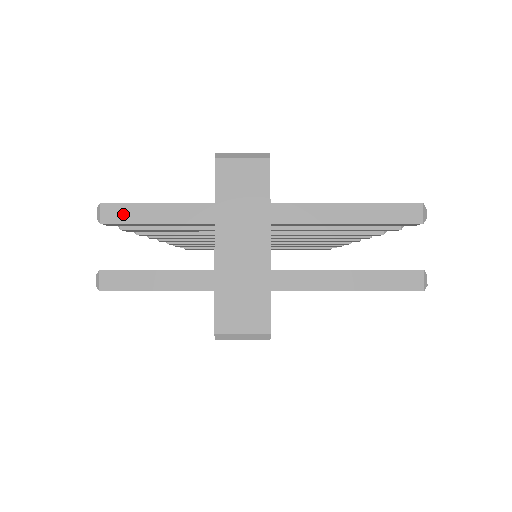
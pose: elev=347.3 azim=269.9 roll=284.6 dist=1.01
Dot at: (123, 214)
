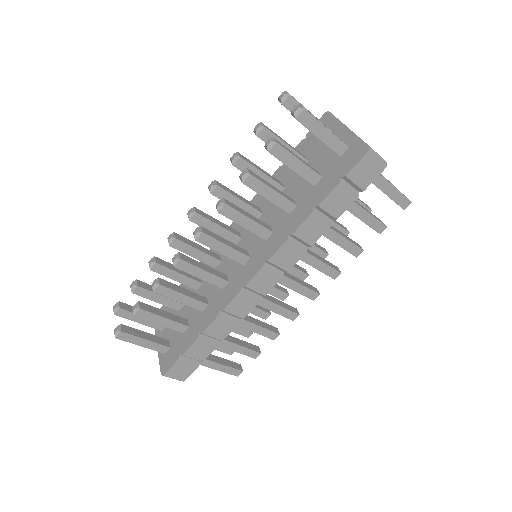
Dot at: (297, 101)
